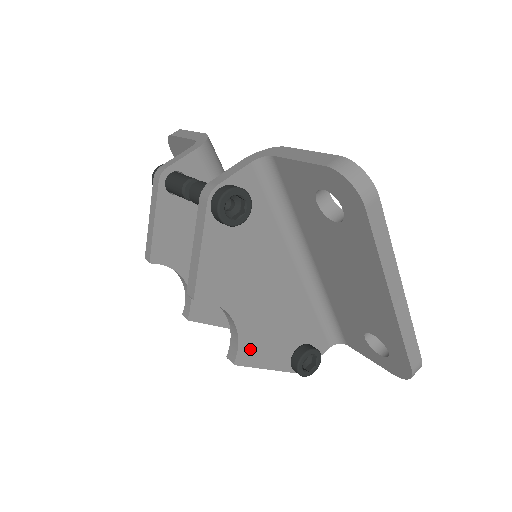
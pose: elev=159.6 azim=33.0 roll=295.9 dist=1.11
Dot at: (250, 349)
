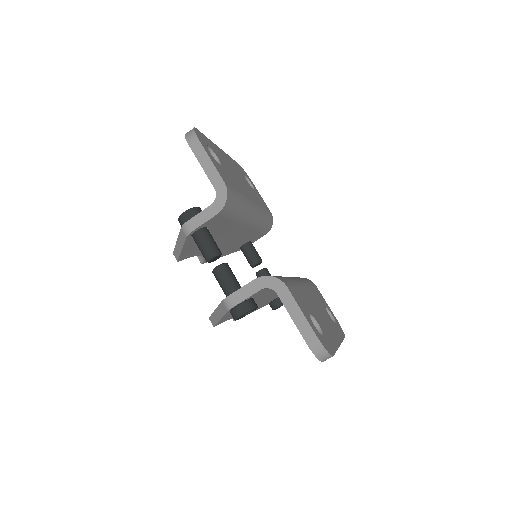
Dot at: occluded
